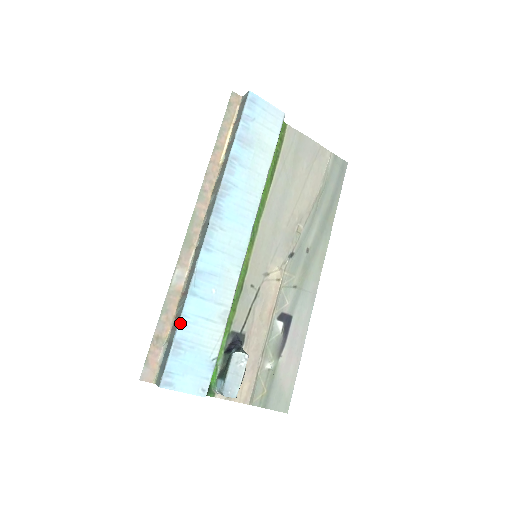
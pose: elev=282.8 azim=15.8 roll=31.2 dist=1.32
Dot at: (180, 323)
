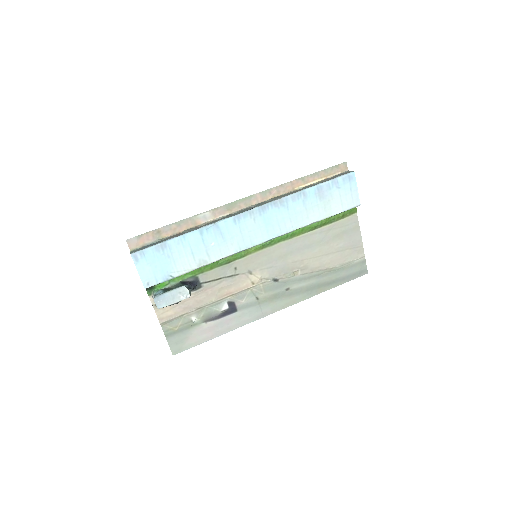
Dot at: (178, 238)
